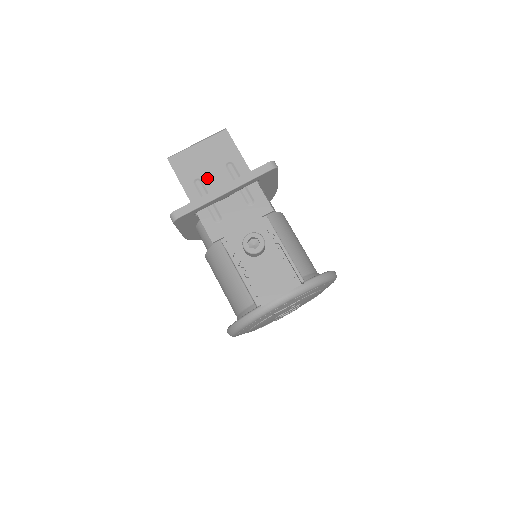
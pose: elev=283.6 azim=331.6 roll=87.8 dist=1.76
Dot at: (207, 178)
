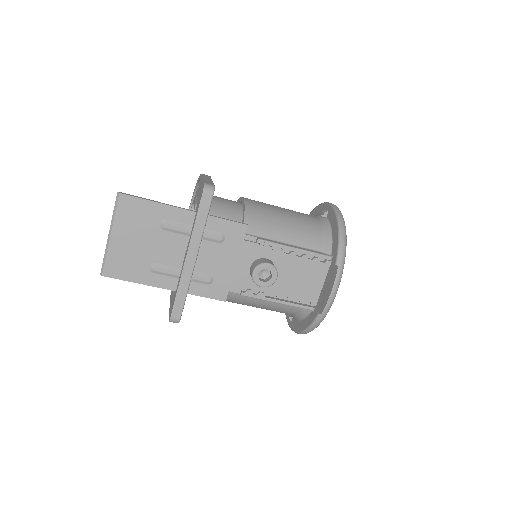
Dot at: (158, 256)
